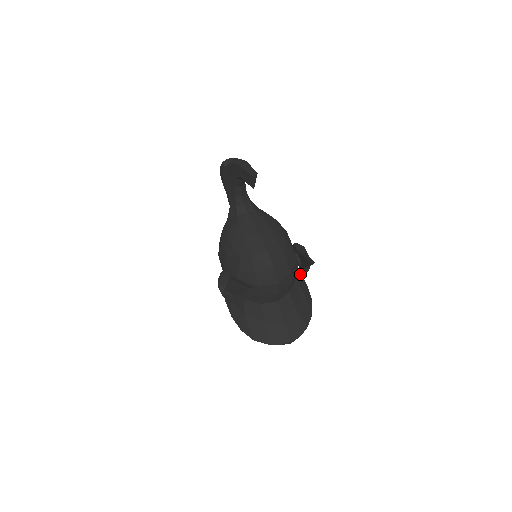
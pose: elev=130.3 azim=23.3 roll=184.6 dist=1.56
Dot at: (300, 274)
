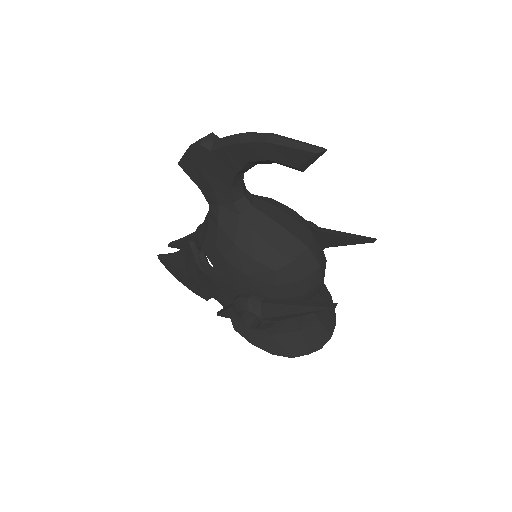
Dot at: occluded
